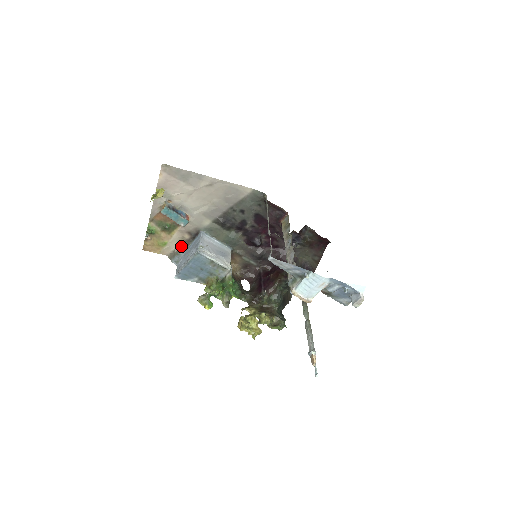
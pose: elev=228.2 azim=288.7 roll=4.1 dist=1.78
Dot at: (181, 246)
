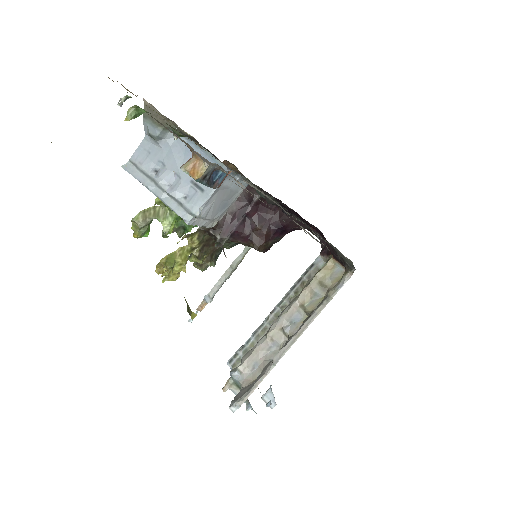
Dot at: (180, 129)
